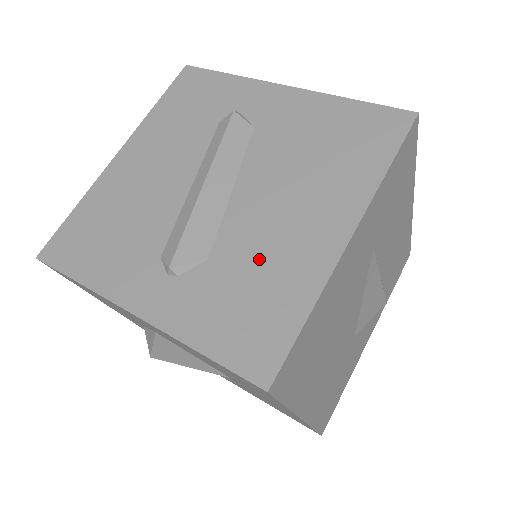
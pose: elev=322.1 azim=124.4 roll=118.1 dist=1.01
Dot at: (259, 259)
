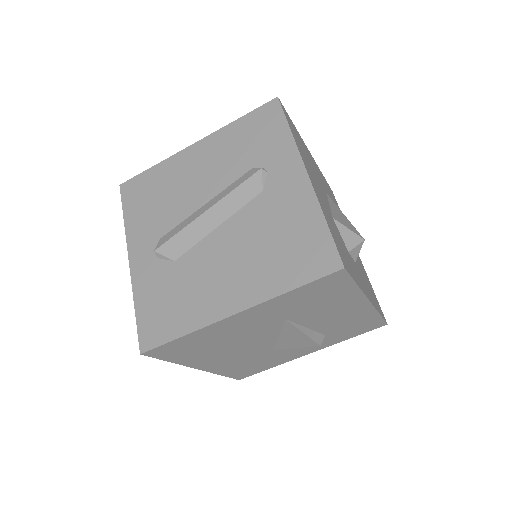
Dot at: (192, 284)
